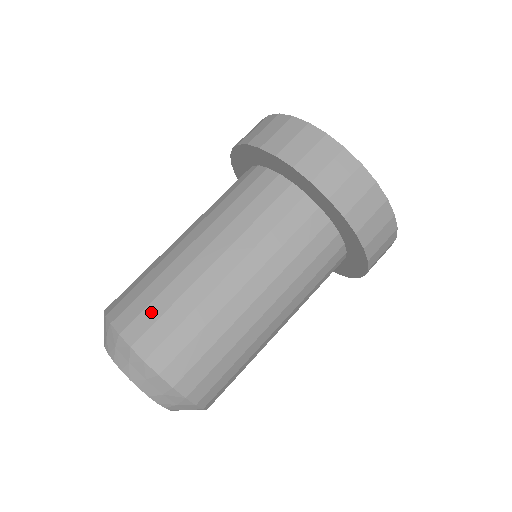
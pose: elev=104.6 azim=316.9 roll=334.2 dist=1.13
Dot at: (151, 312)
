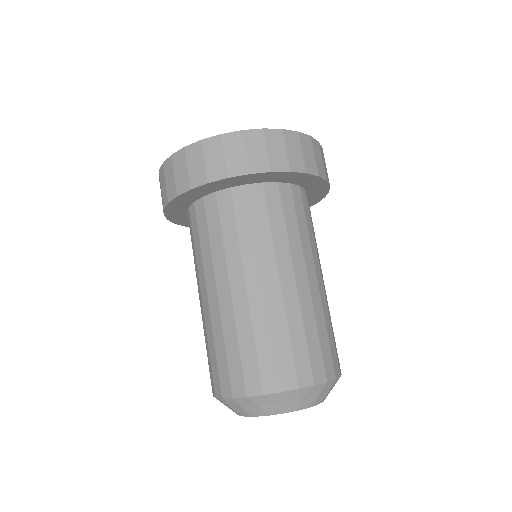
Dot at: (283, 356)
